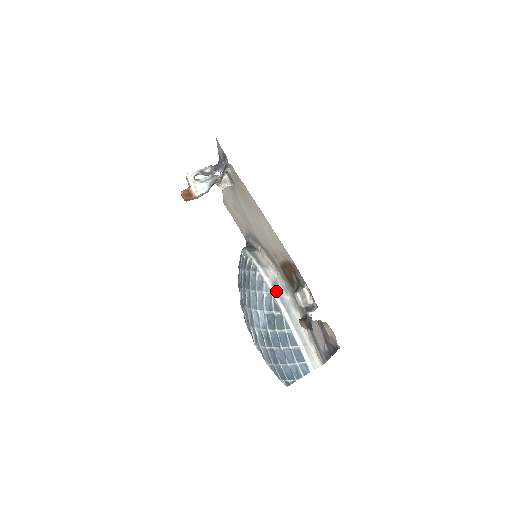
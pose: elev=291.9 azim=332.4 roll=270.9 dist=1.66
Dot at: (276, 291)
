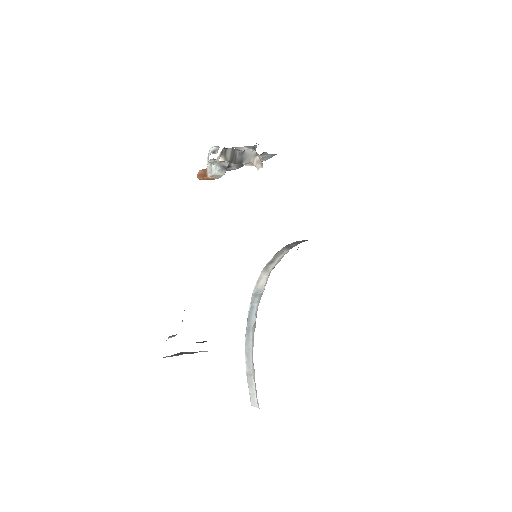
Dot at: (251, 303)
